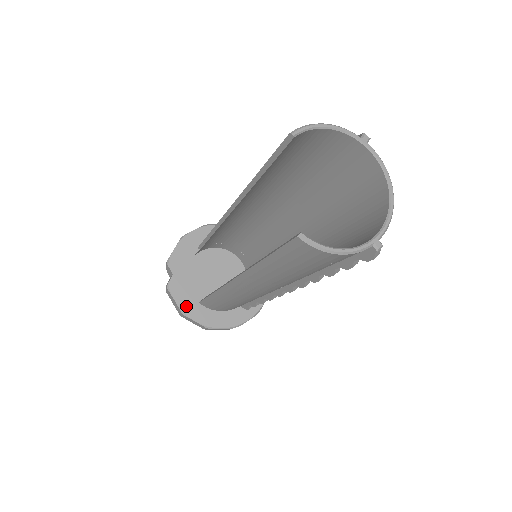
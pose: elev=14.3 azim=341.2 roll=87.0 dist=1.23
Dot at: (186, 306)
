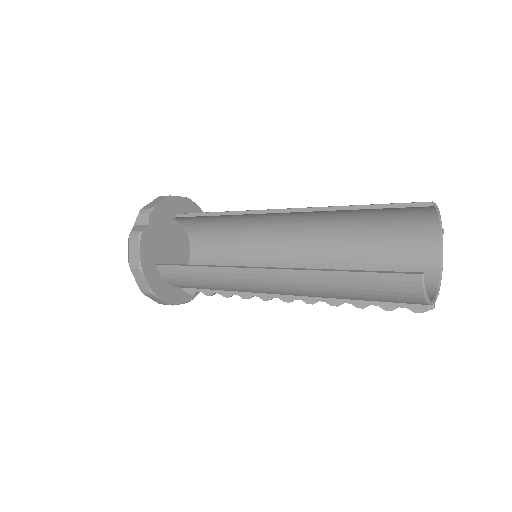
Dot at: (146, 261)
